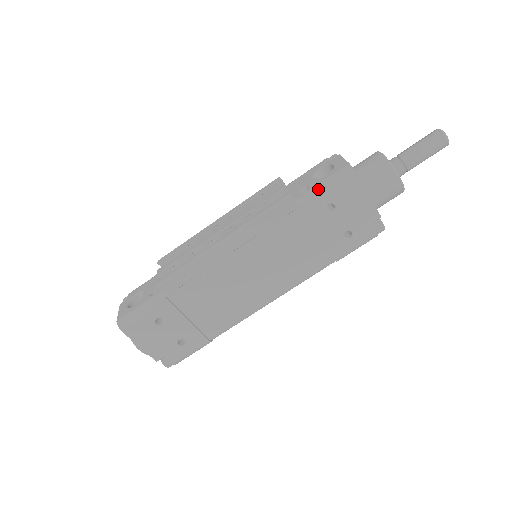
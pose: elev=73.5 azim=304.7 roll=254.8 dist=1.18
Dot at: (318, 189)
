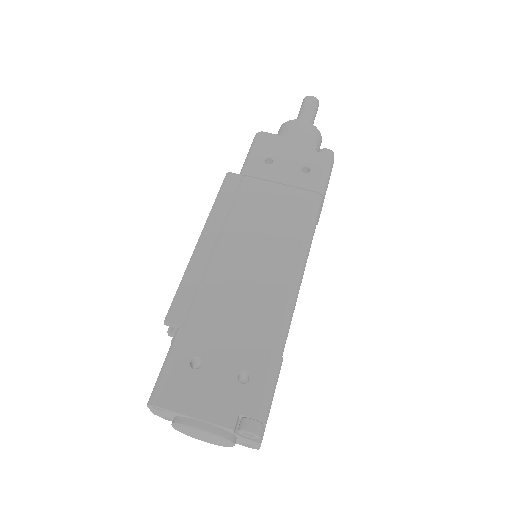
Dot at: (246, 158)
